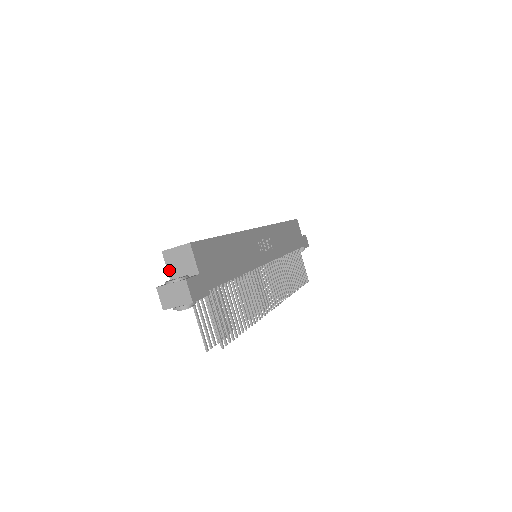
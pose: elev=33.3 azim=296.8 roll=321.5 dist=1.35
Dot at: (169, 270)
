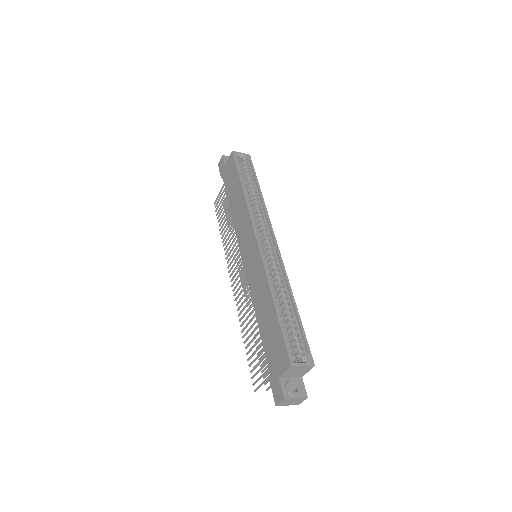
Dot at: (285, 374)
